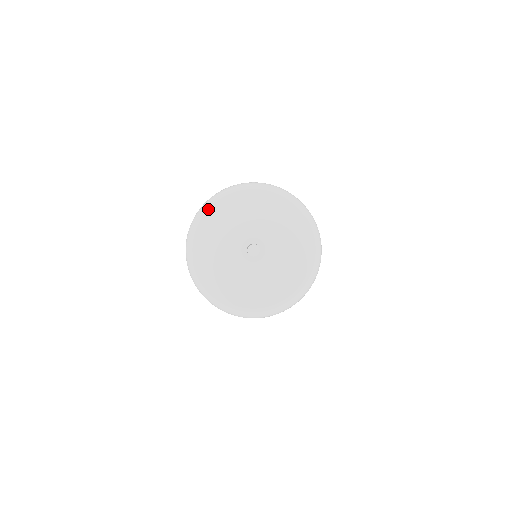
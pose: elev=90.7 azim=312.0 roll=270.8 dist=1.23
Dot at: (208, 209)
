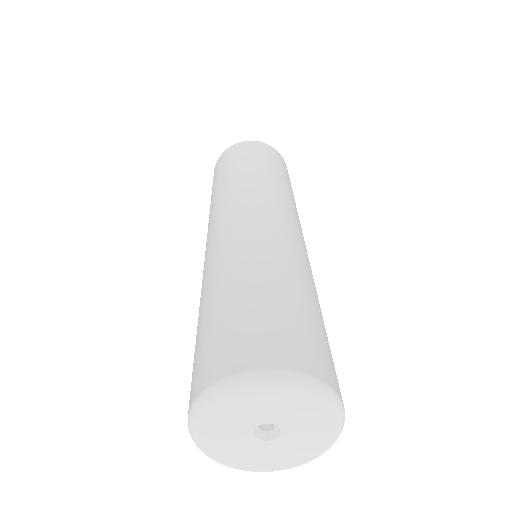
Dot at: (237, 390)
